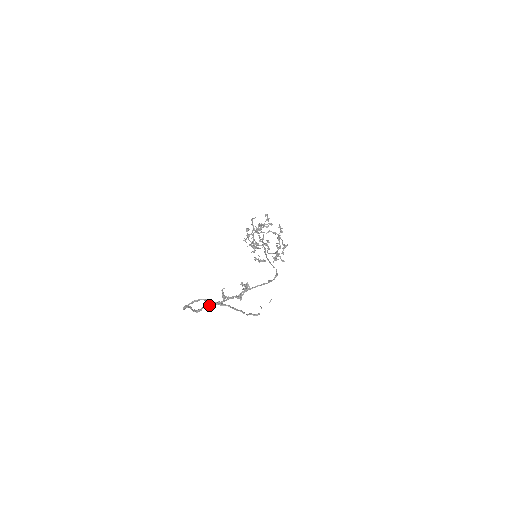
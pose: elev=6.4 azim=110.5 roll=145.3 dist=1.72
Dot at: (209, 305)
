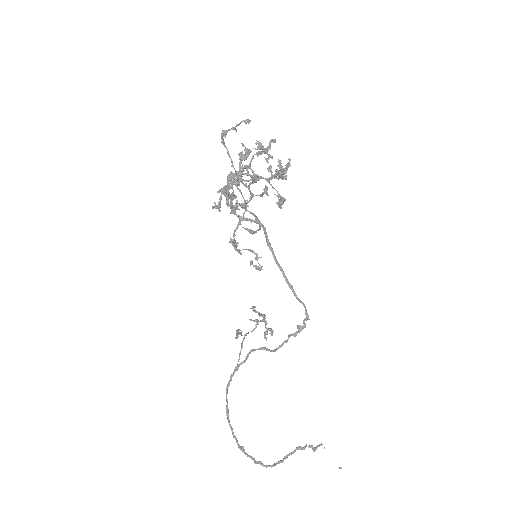
Dot at: (235, 371)
